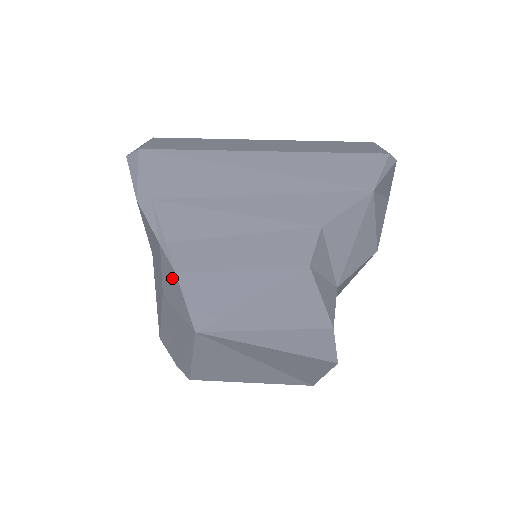
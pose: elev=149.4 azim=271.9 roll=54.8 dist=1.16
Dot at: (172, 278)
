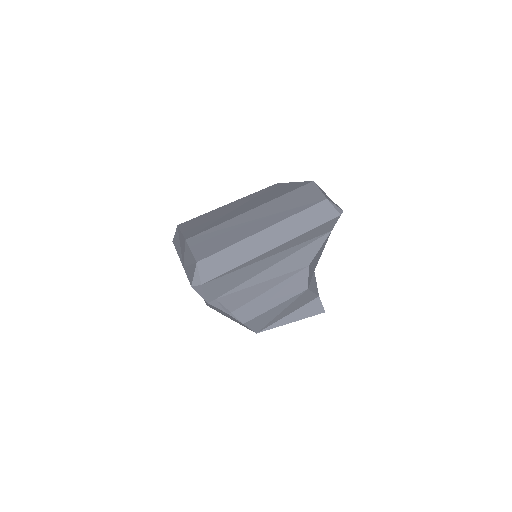
Dot at: occluded
